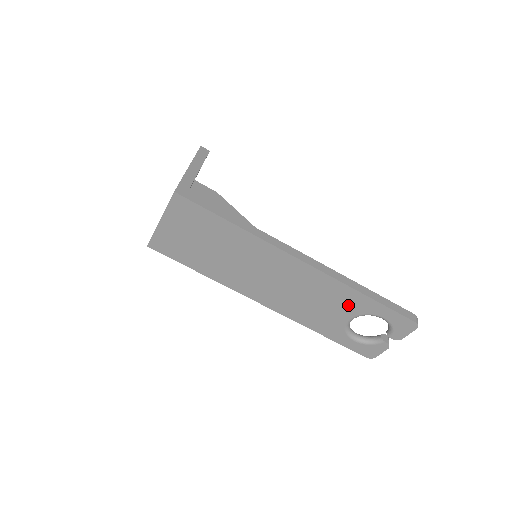
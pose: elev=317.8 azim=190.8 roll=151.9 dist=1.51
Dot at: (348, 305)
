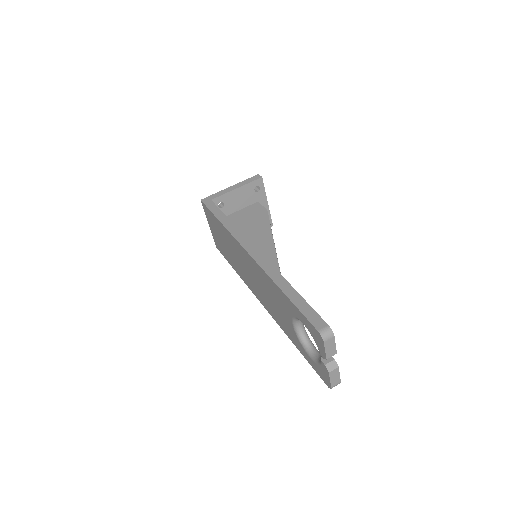
Dot at: (283, 303)
